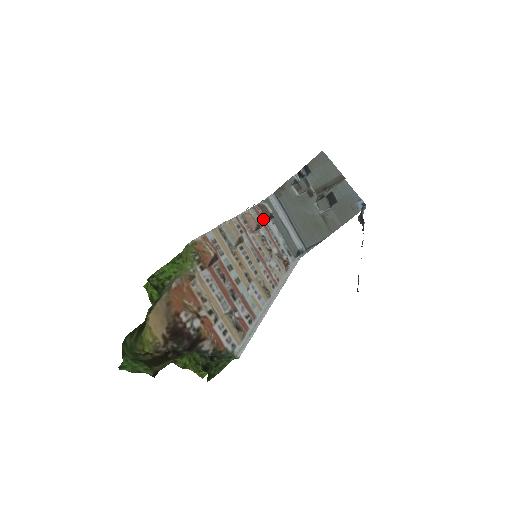
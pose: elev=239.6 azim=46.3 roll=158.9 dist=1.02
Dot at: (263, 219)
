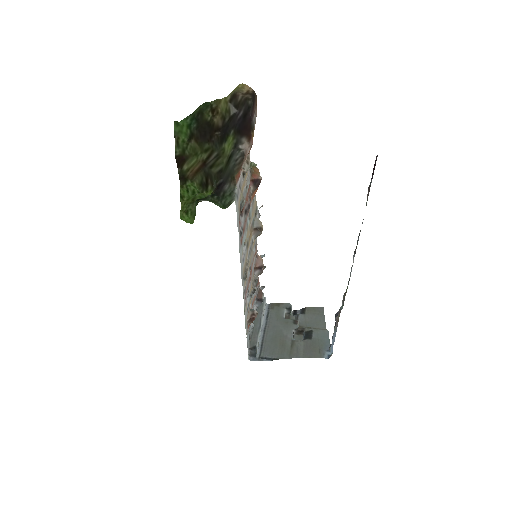
Dot at: (256, 293)
